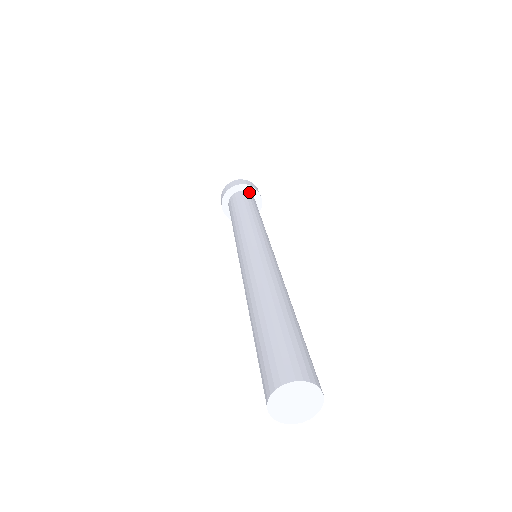
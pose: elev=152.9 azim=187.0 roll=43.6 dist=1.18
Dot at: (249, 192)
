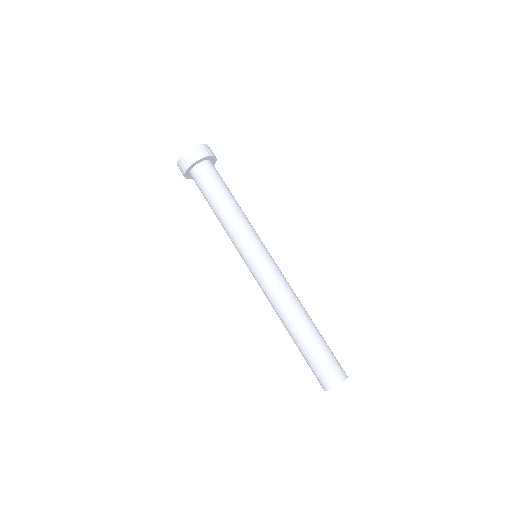
Dot at: (196, 164)
